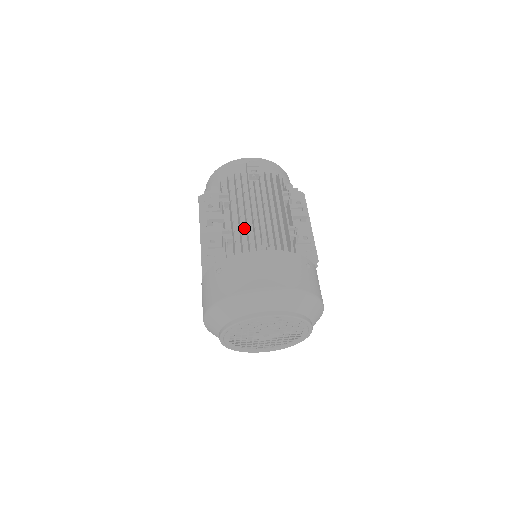
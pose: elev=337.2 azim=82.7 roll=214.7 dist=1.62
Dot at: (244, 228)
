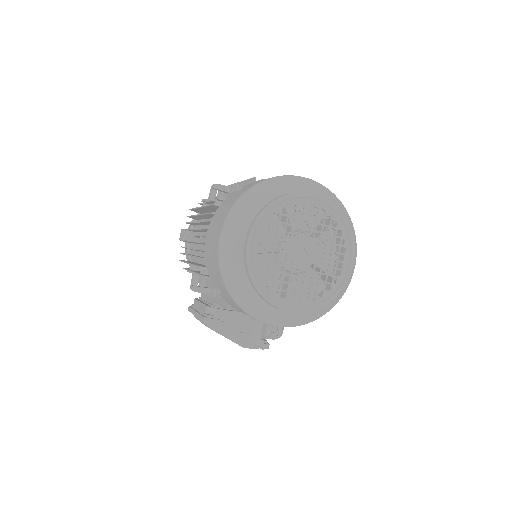
Dot at: occluded
